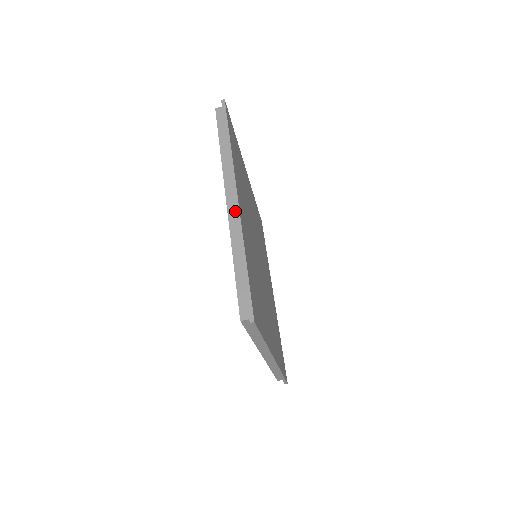
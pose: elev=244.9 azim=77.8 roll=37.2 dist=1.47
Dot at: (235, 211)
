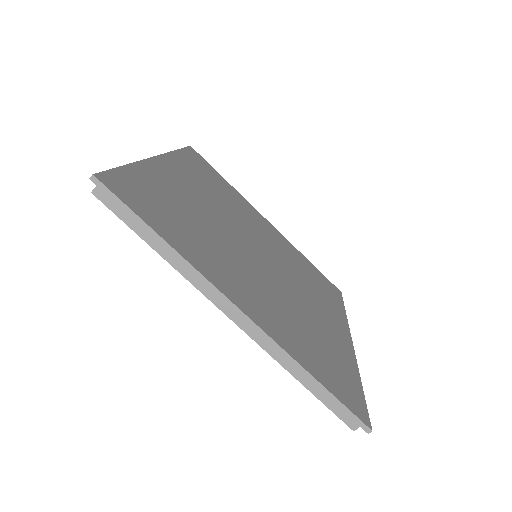
Dot at: (257, 333)
